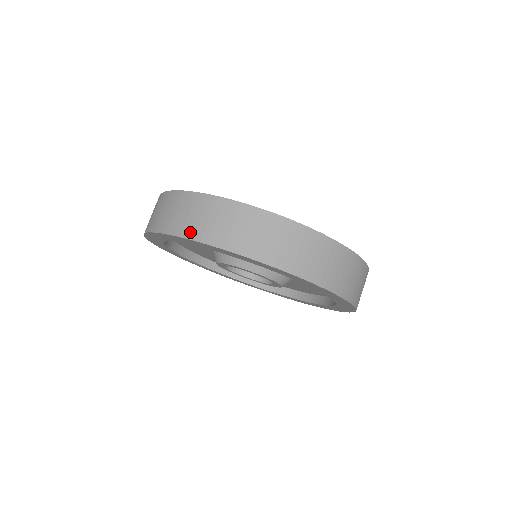
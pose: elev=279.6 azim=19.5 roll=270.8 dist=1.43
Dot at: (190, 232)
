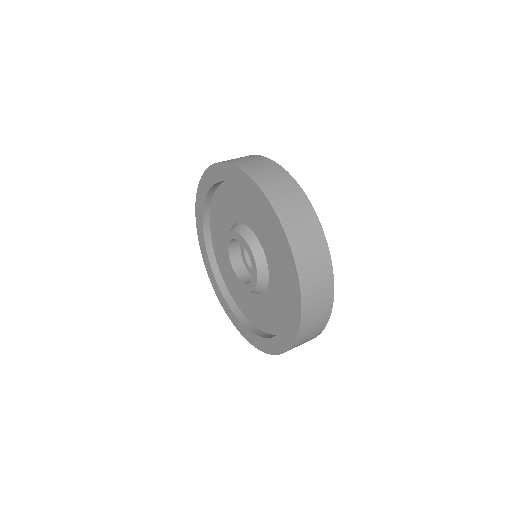
Dot at: (271, 195)
